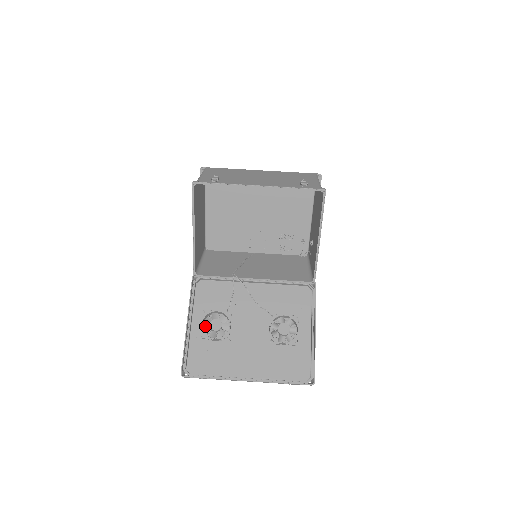
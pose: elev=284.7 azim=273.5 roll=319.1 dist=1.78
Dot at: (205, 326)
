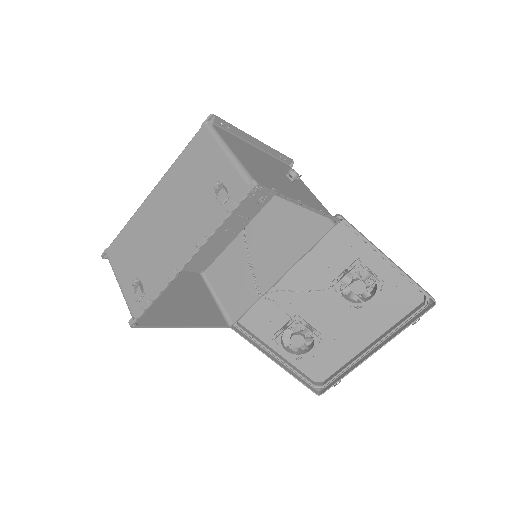
Dot at: (289, 346)
